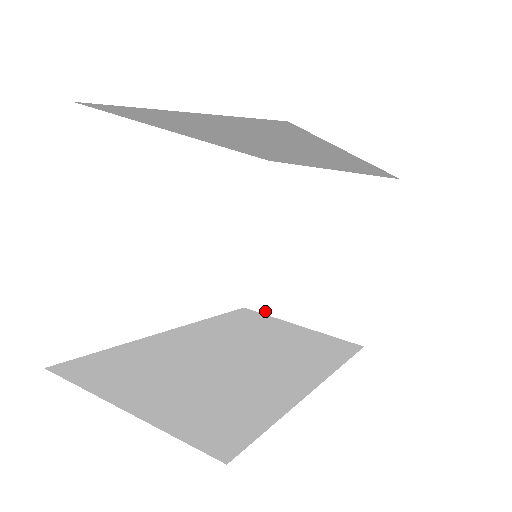
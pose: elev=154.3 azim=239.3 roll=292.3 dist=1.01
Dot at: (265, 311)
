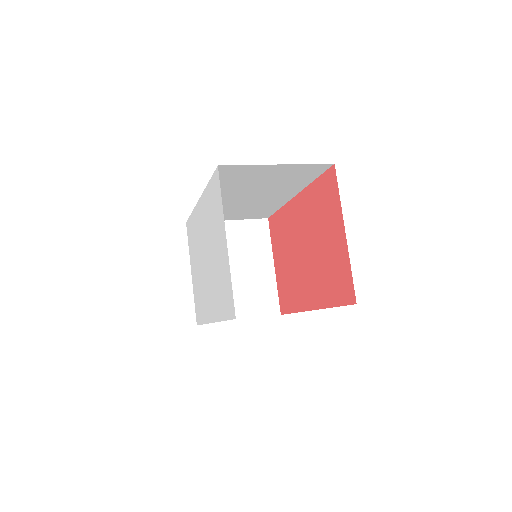
Dot at: occluded
